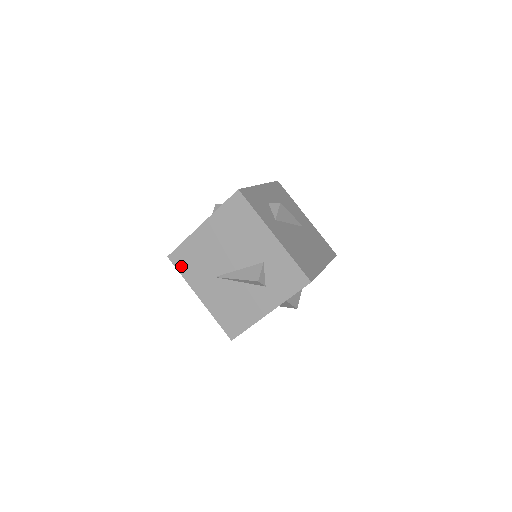
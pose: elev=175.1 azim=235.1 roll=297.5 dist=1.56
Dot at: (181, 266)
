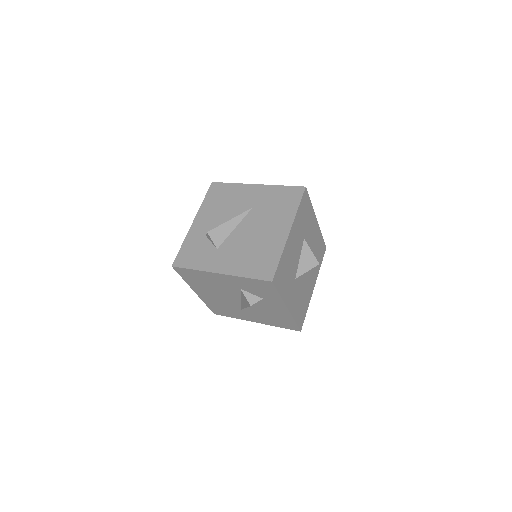
Dot at: (224, 314)
